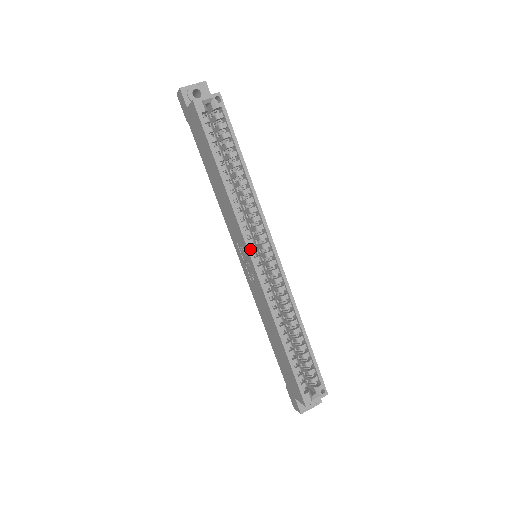
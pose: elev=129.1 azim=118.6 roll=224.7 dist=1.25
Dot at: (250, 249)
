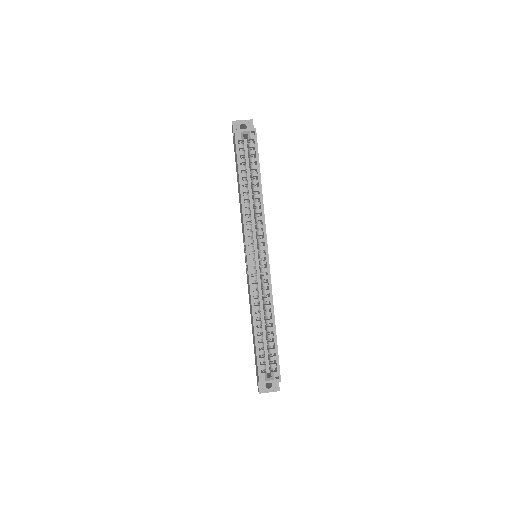
Dot at: (248, 247)
